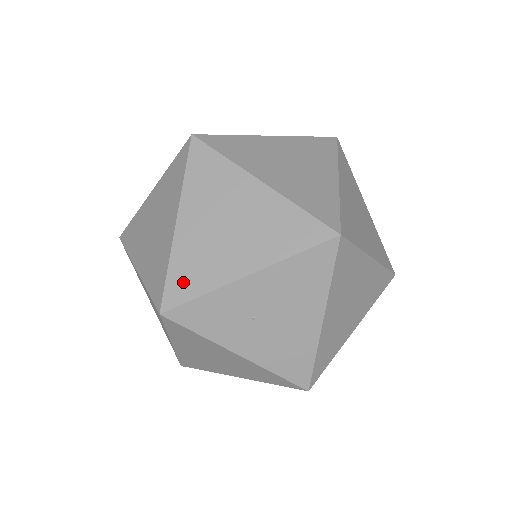
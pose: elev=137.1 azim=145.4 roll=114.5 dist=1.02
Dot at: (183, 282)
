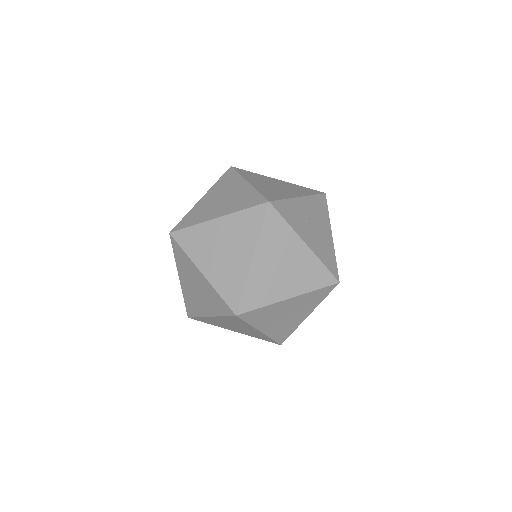
Dot at: (271, 195)
